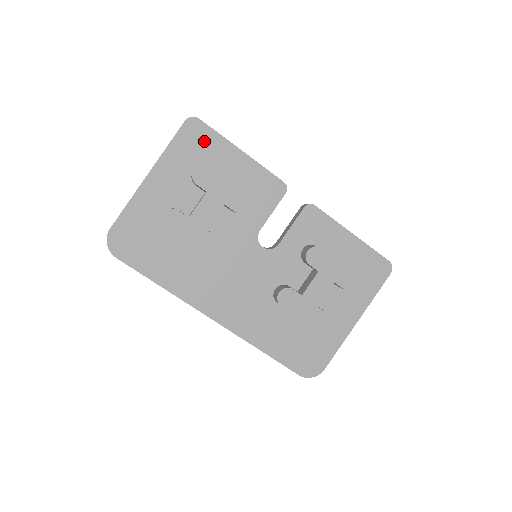
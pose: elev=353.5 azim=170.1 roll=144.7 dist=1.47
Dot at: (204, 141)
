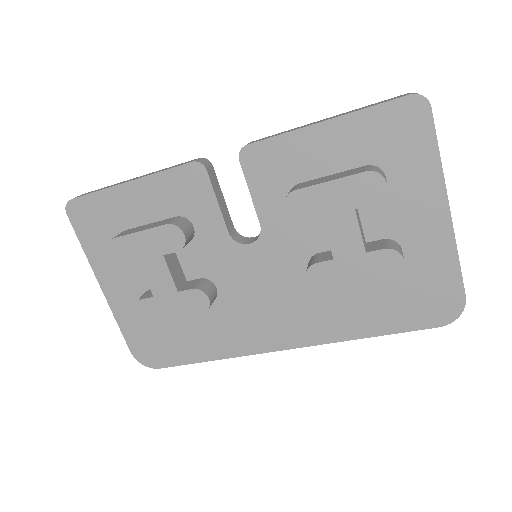
Dot at: (96, 212)
